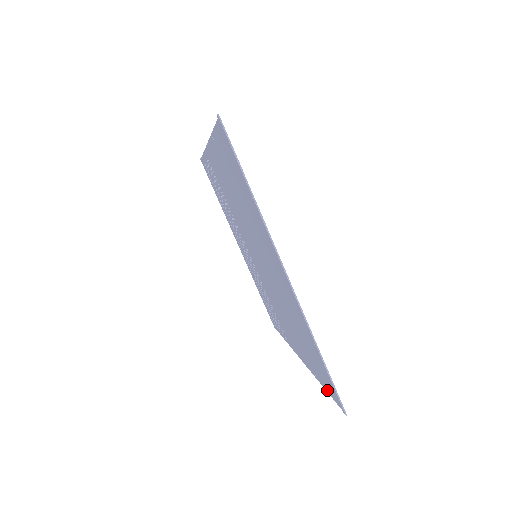
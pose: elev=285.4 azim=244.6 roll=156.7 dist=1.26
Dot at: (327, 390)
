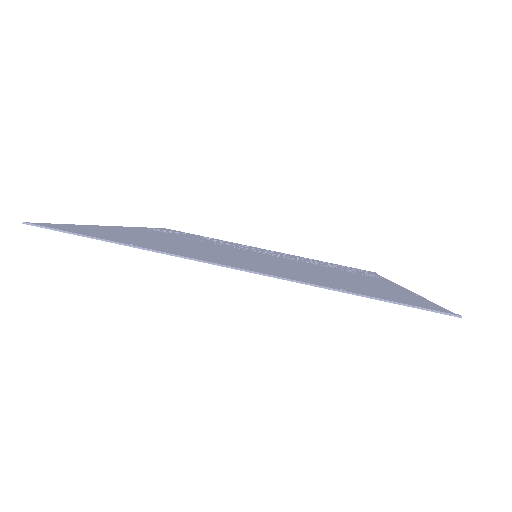
Dot at: occluded
